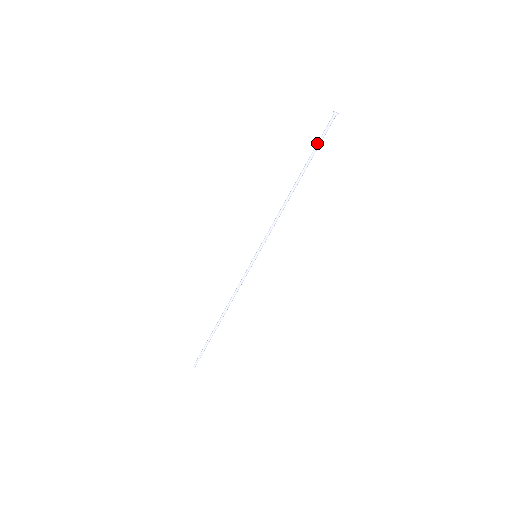
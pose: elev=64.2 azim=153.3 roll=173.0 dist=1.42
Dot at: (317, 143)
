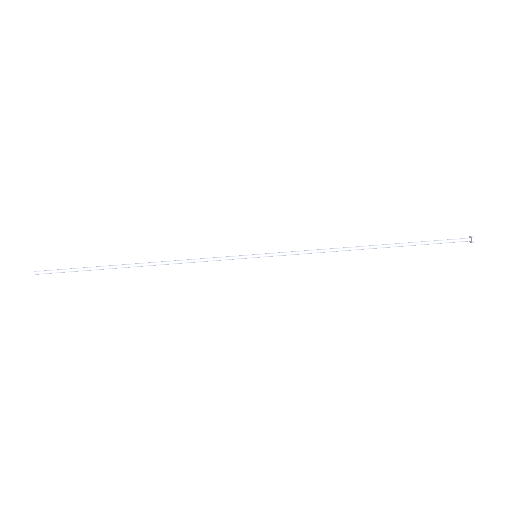
Dot at: (431, 241)
